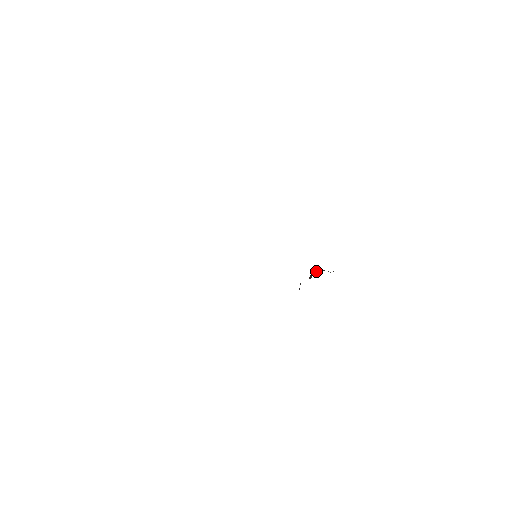
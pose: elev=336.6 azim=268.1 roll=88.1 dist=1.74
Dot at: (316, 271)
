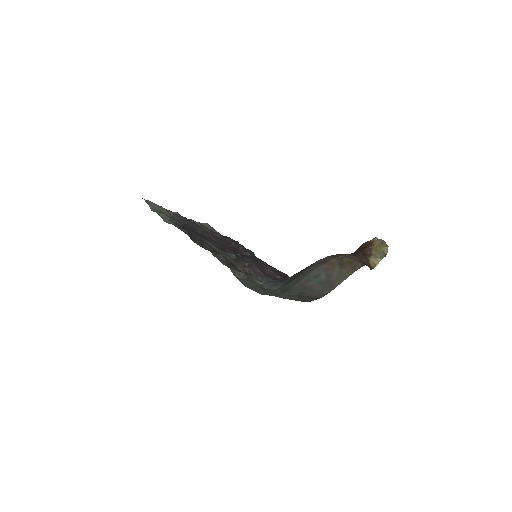
Dot at: (371, 242)
